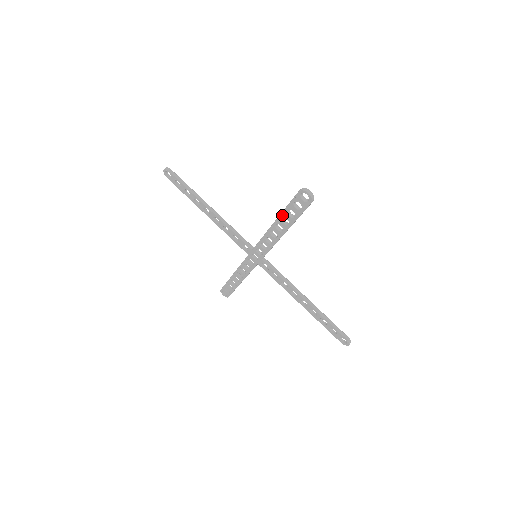
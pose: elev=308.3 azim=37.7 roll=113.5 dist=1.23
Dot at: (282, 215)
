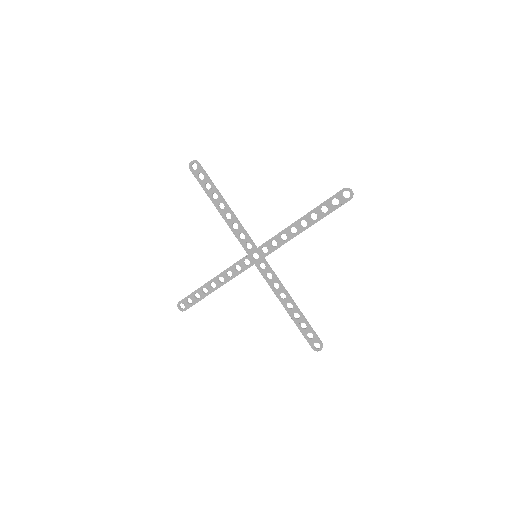
Dot at: (313, 211)
